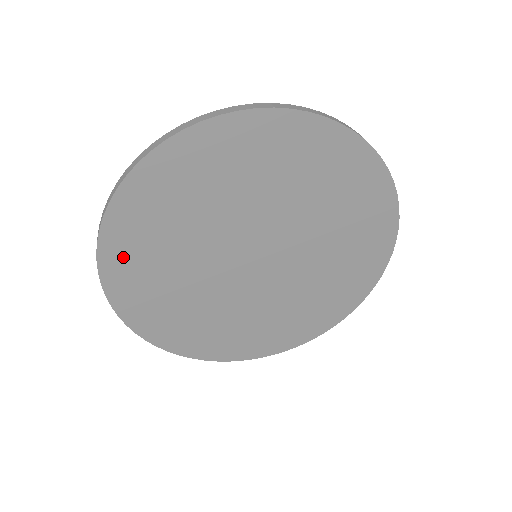
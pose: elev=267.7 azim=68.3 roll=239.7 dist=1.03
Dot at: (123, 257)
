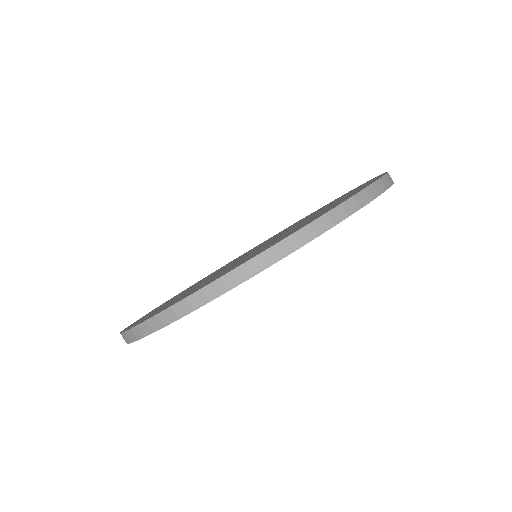
Dot at: occluded
